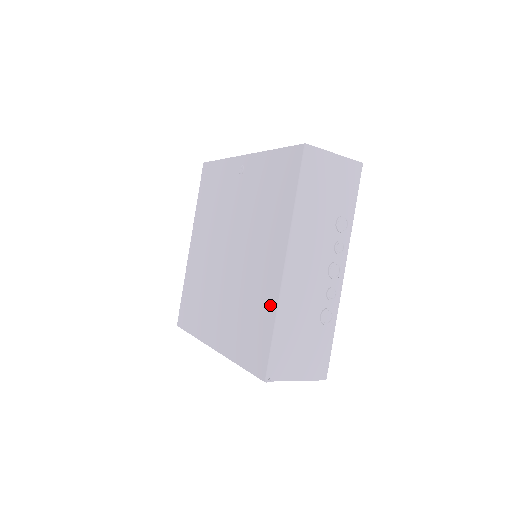
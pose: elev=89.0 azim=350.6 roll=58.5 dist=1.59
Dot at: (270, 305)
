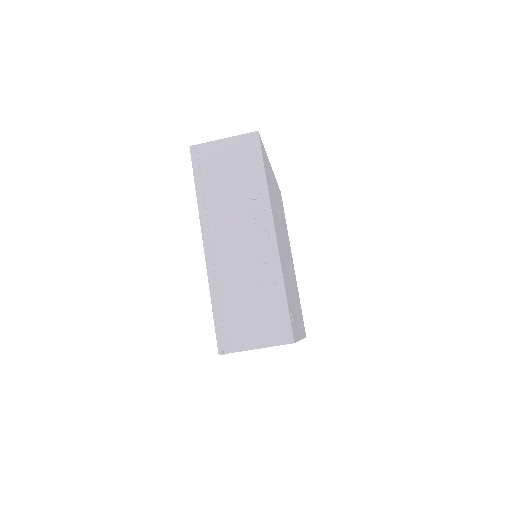
Dot at: occluded
